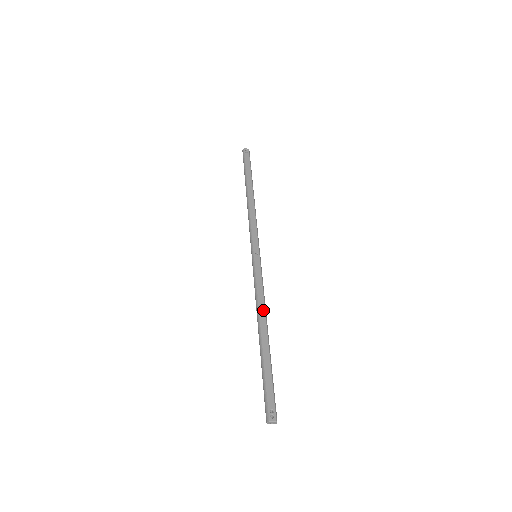
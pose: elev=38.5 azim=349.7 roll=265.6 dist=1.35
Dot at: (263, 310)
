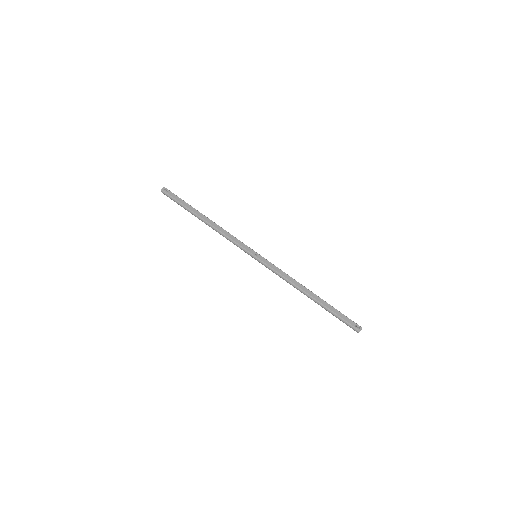
Dot at: (297, 283)
